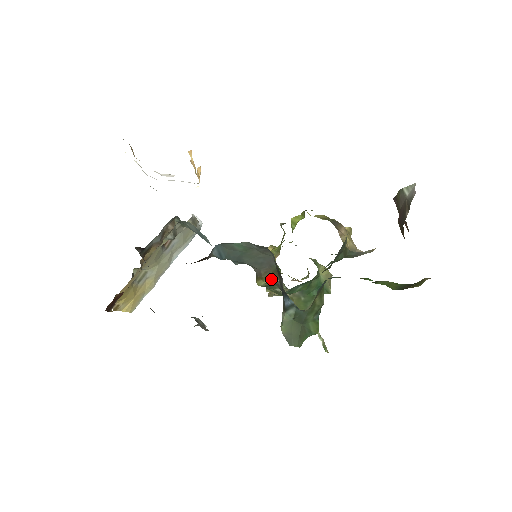
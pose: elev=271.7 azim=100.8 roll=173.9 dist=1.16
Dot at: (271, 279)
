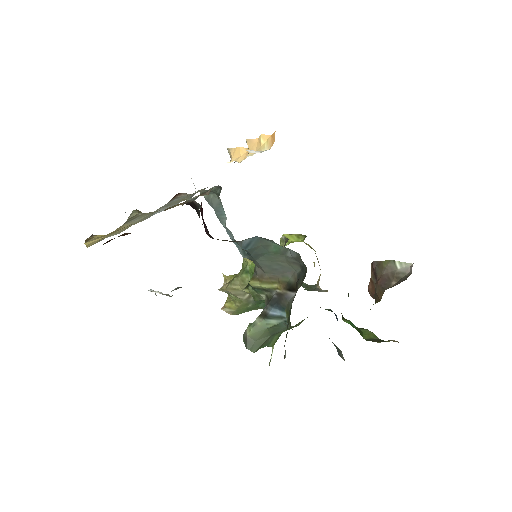
Dot at: (270, 286)
